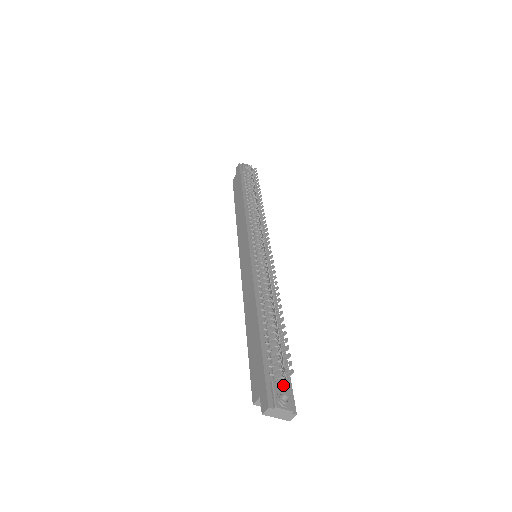
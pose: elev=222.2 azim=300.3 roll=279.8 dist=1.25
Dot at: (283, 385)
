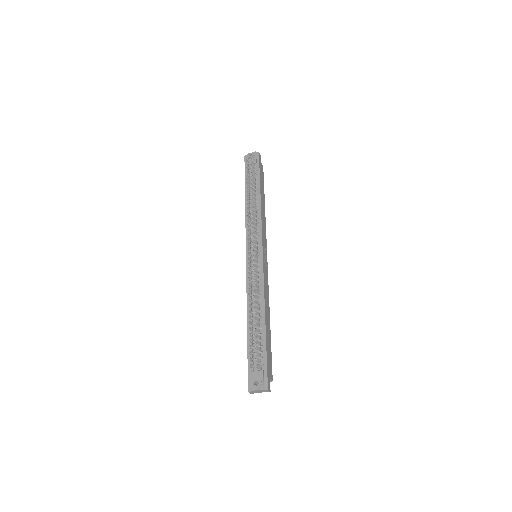
Dot at: (258, 372)
